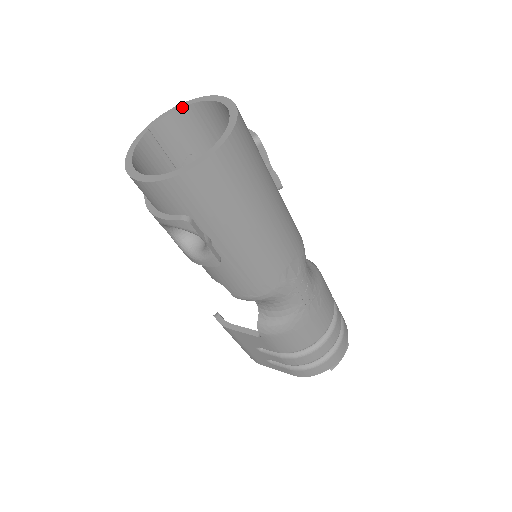
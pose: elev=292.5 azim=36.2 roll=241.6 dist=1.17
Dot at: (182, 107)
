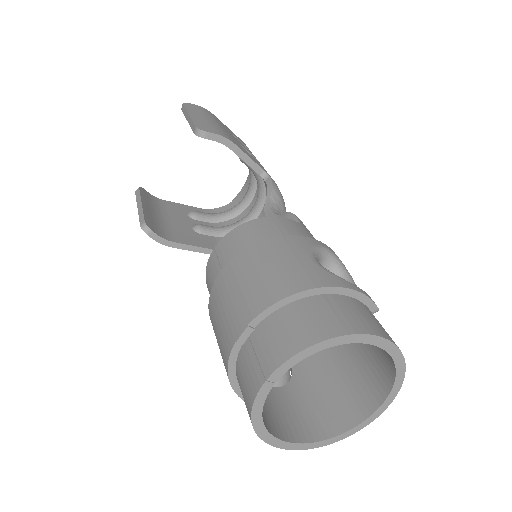
Dot at: occluded
